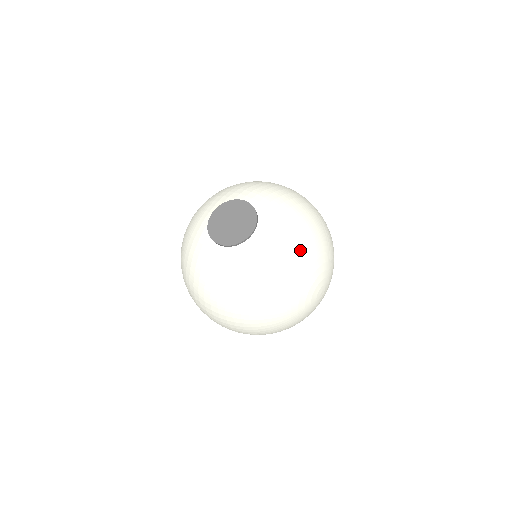
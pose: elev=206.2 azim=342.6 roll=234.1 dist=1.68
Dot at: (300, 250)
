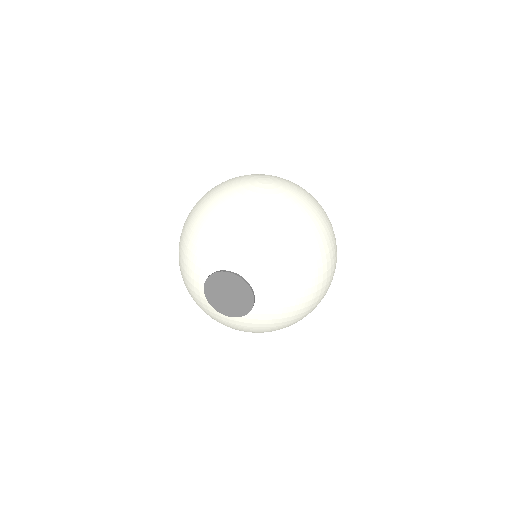
Dot at: occluded
